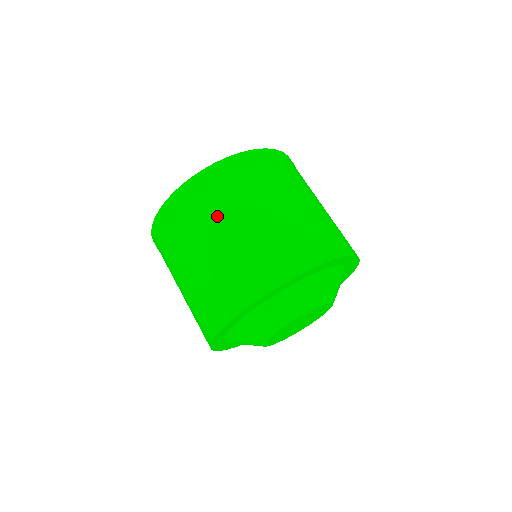
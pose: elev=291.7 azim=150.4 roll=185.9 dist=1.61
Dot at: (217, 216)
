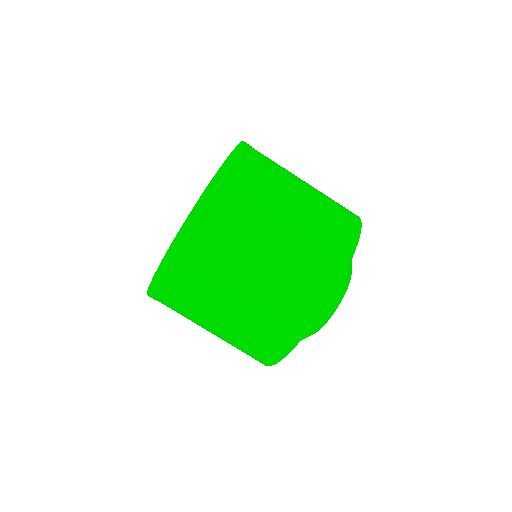
Dot at: (218, 281)
